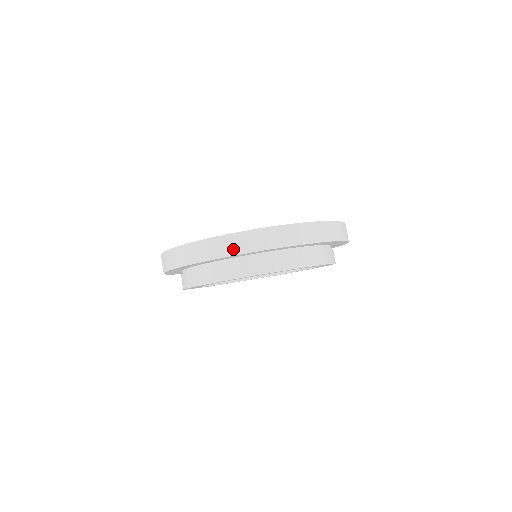
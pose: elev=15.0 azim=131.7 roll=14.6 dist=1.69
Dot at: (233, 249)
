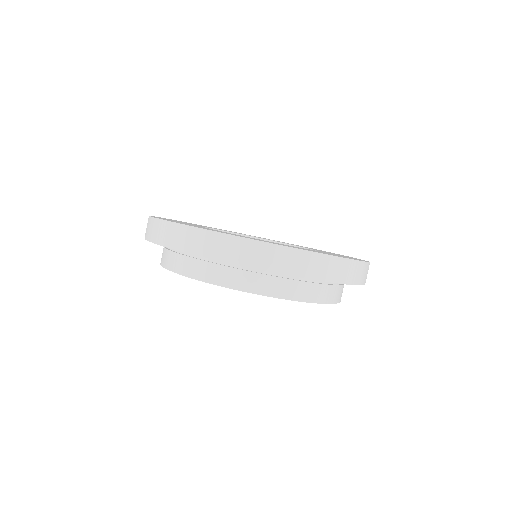
Dot at: (170, 240)
